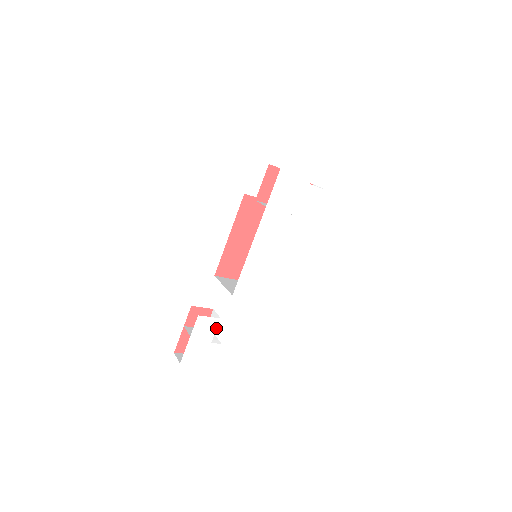
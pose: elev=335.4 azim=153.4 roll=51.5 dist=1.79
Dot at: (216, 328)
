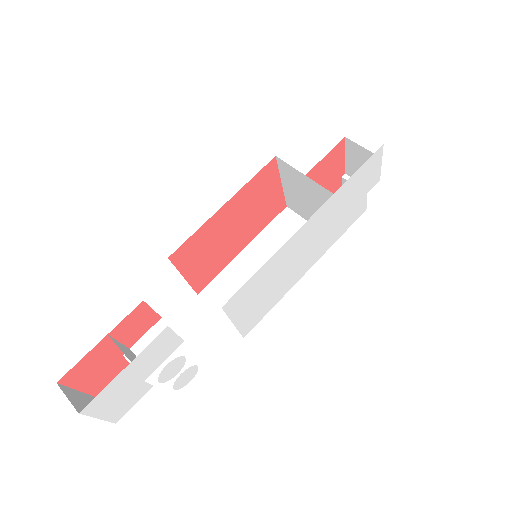
Dot at: (168, 356)
